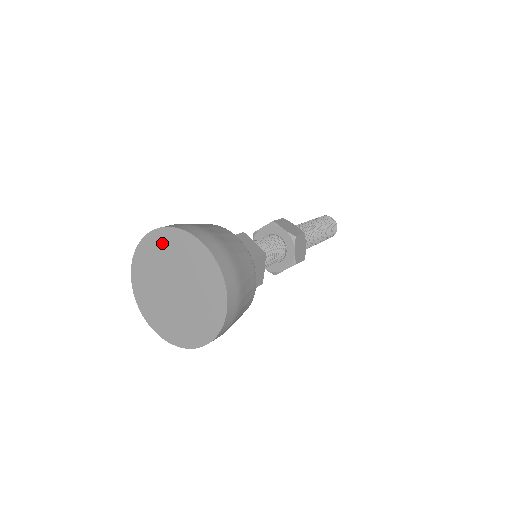
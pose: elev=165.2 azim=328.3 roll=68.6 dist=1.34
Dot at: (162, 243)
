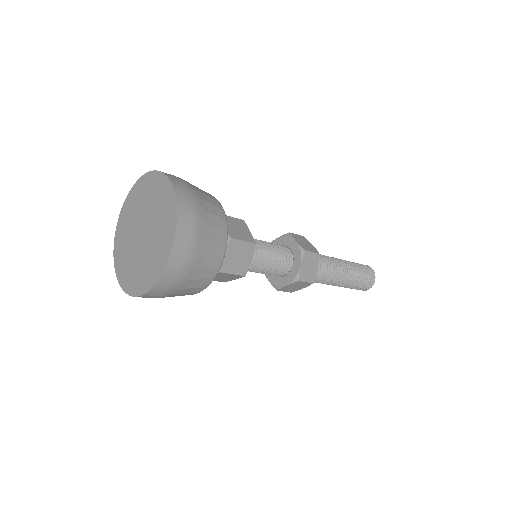
Dot at: (145, 187)
